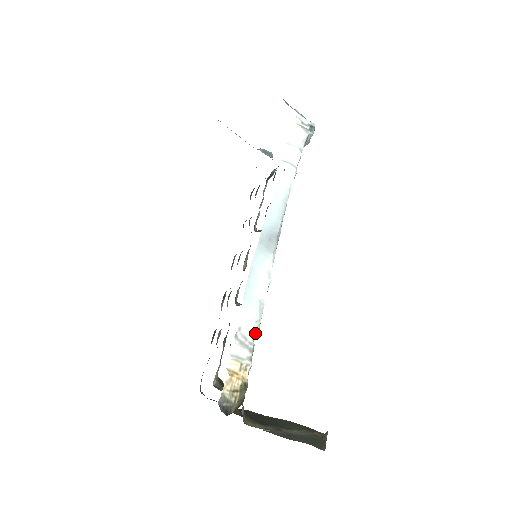
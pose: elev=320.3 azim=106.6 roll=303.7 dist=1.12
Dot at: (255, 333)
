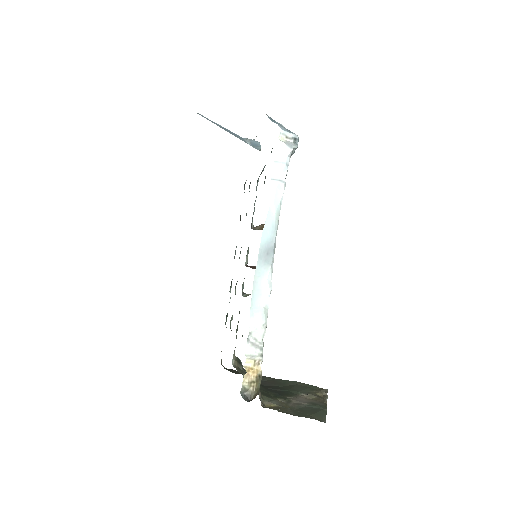
Dot at: (263, 334)
